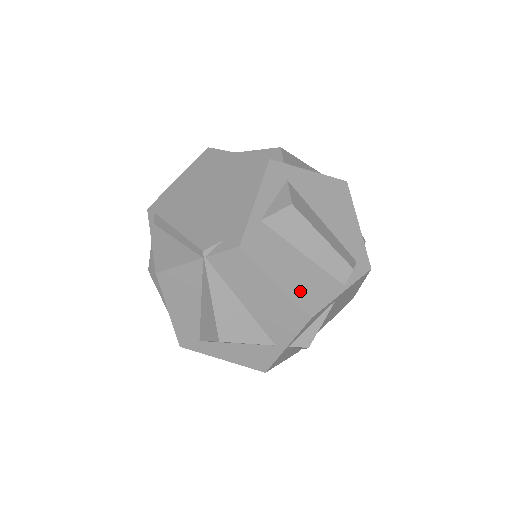
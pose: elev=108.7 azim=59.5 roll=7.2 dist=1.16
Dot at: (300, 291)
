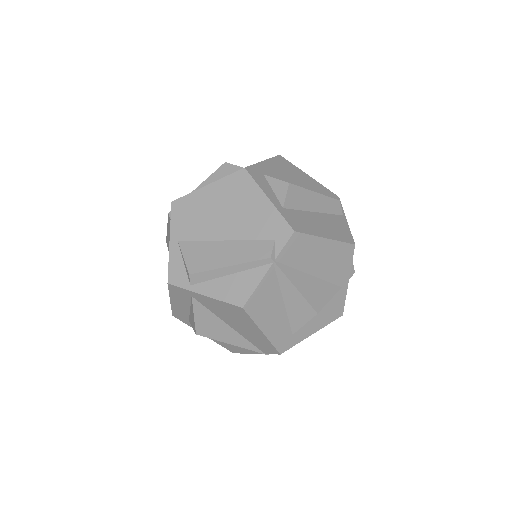
Dot at: (337, 234)
